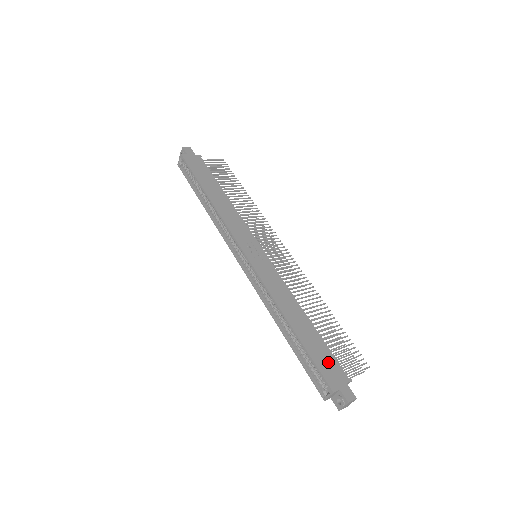
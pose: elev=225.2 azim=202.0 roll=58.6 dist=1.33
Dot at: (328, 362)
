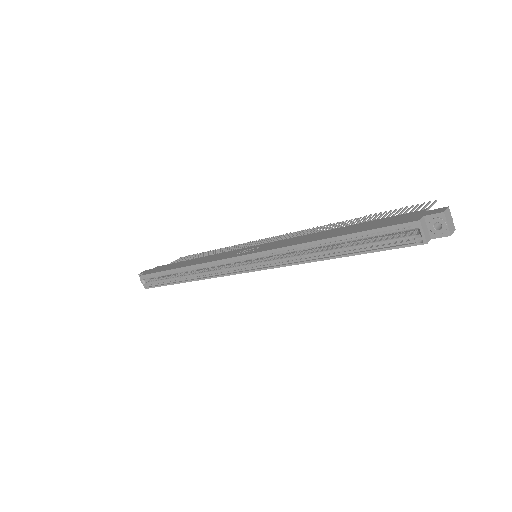
Dot at: (390, 220)
